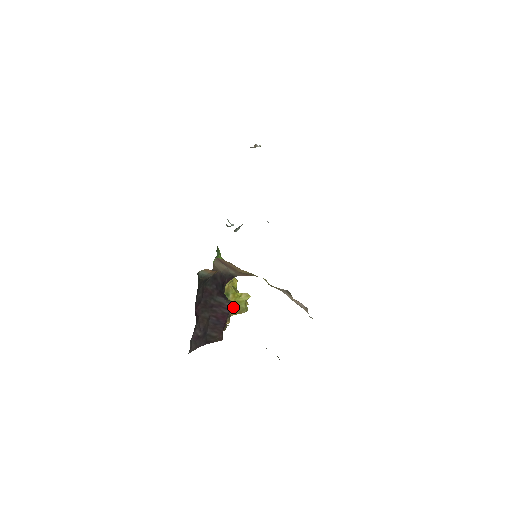
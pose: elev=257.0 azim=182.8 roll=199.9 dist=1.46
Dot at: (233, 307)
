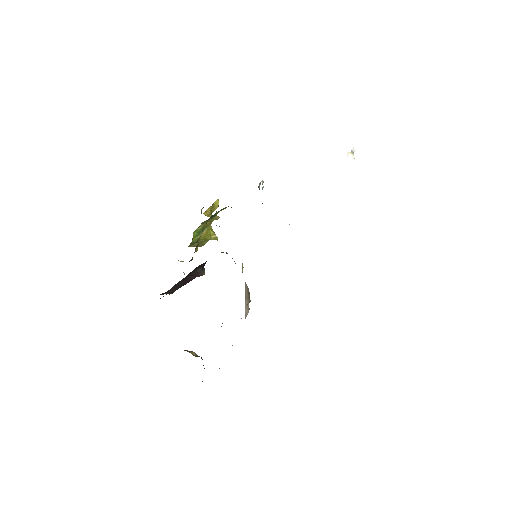
Dot at: (202, 275)
